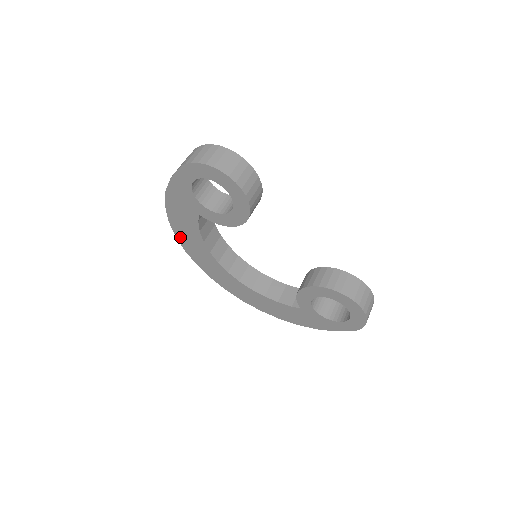
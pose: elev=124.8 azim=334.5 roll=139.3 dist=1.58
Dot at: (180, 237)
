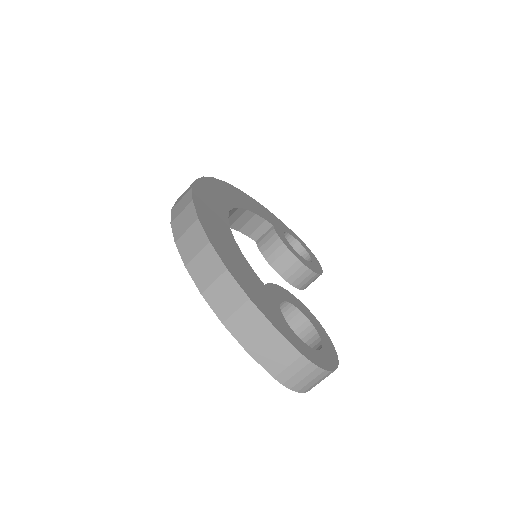
Dot at: occluded
